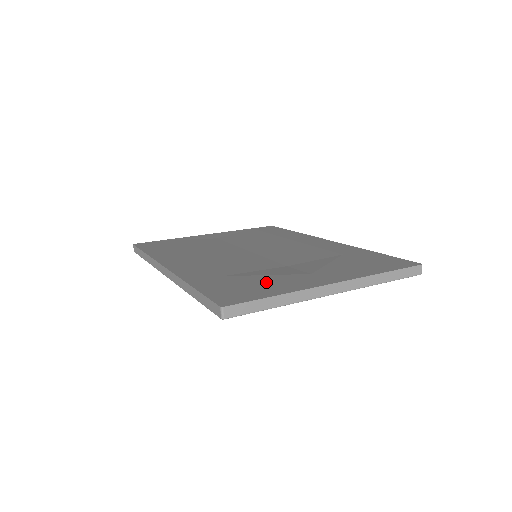
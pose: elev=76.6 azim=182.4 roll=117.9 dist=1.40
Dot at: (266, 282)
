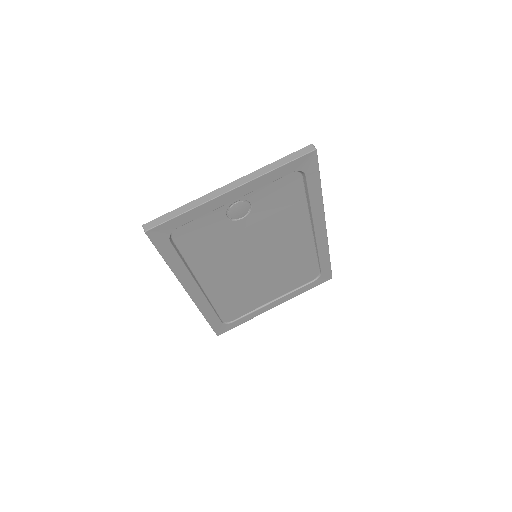
Dot at: (200, 222)
